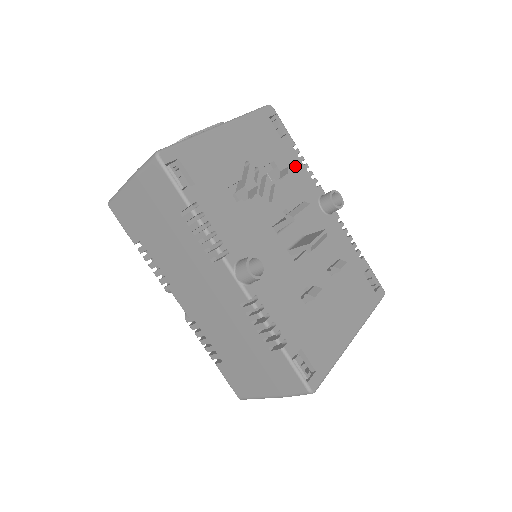
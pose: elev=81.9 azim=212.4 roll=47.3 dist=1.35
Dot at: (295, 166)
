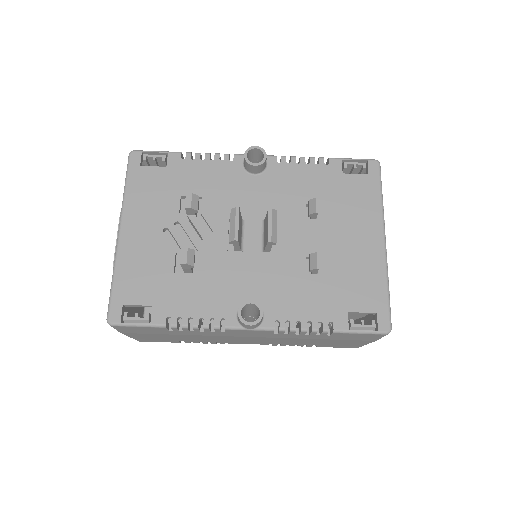
Dot at: (199, 172)
